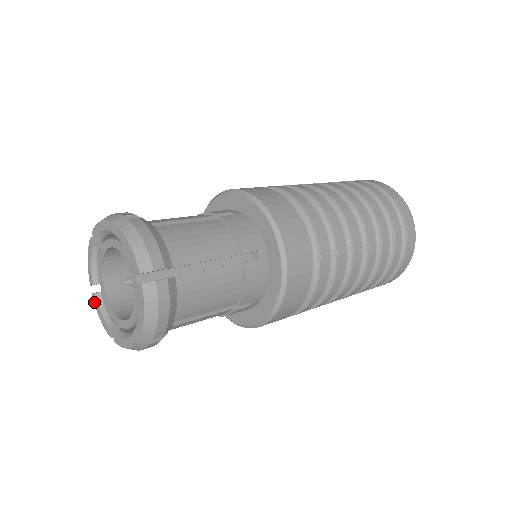
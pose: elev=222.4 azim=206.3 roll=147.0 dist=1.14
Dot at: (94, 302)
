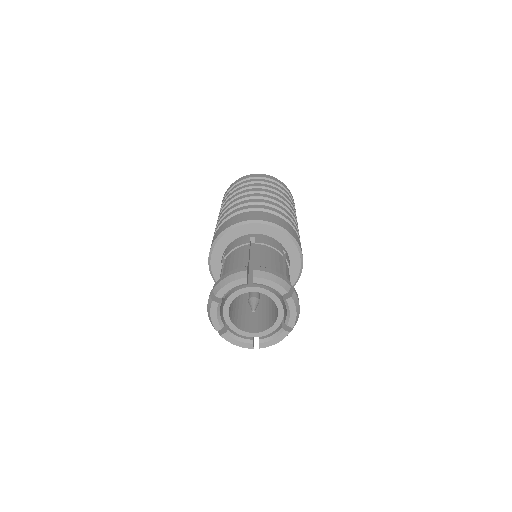
Dot at: (212, 306)
